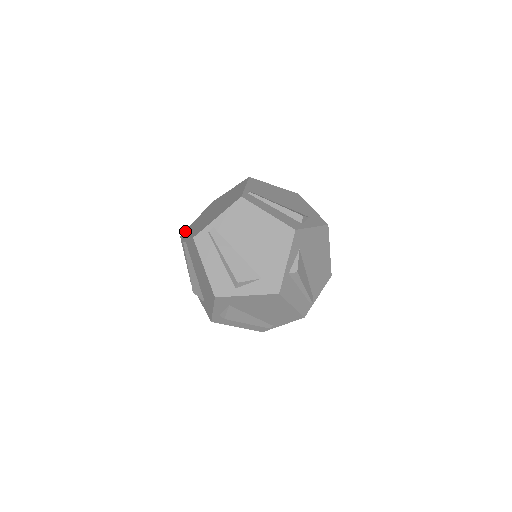
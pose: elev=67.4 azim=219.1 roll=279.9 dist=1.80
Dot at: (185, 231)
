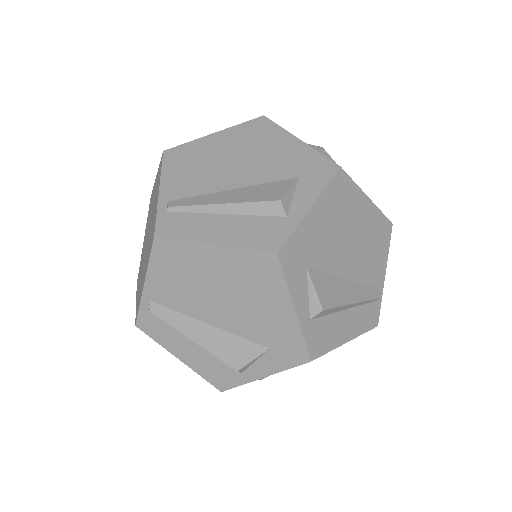
Dot at: occluded
